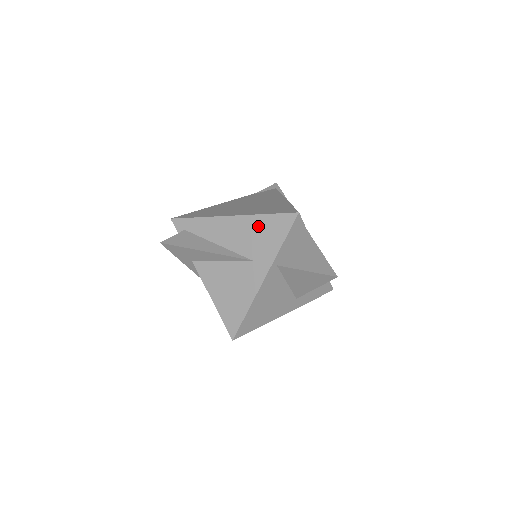
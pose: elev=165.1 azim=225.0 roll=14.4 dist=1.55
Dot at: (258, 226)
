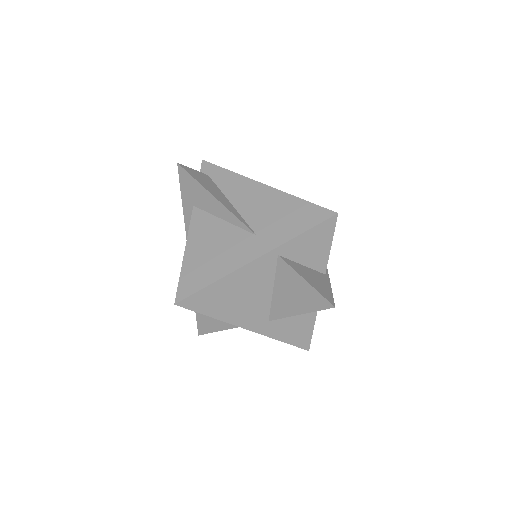
Dot at: (286, 206)
